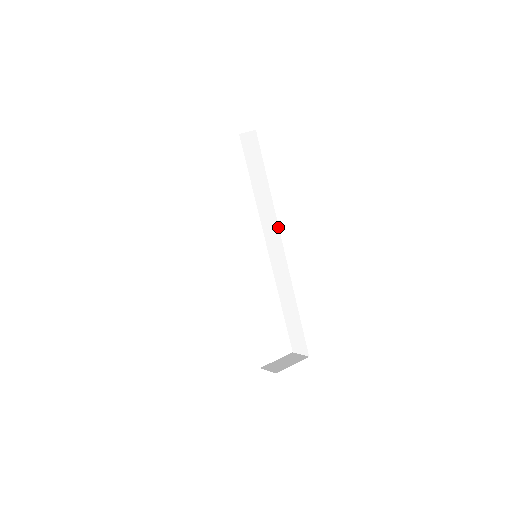
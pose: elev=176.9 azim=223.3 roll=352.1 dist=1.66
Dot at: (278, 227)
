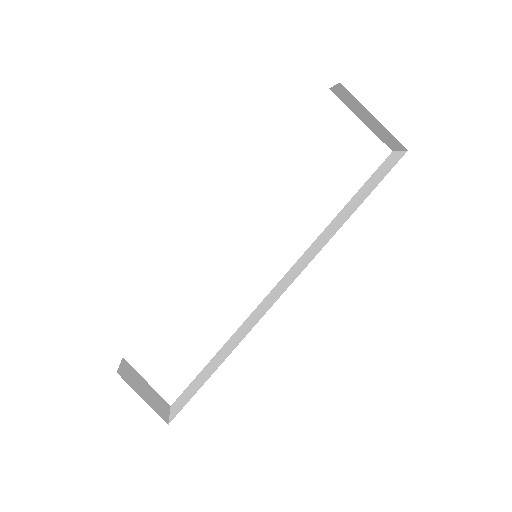
Dot at: occluded
